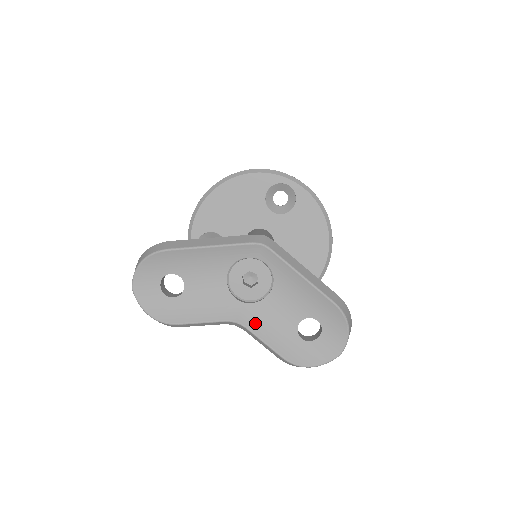
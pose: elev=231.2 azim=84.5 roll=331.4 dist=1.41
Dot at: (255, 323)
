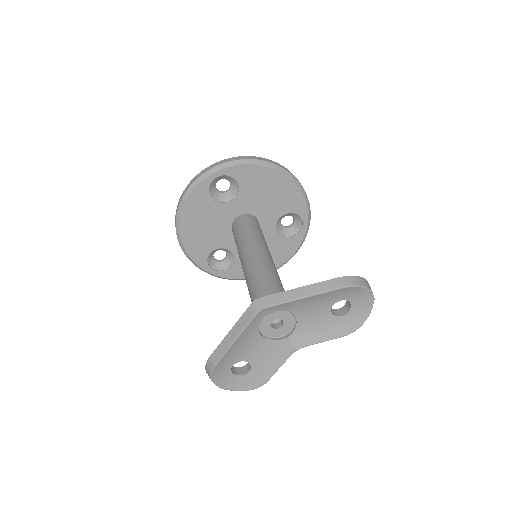
Dot at: (307, 339)
